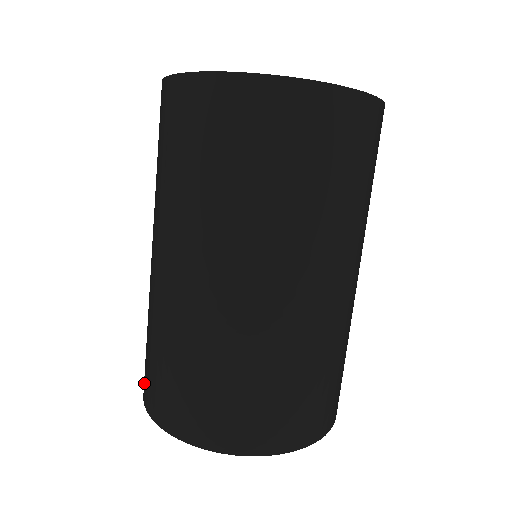
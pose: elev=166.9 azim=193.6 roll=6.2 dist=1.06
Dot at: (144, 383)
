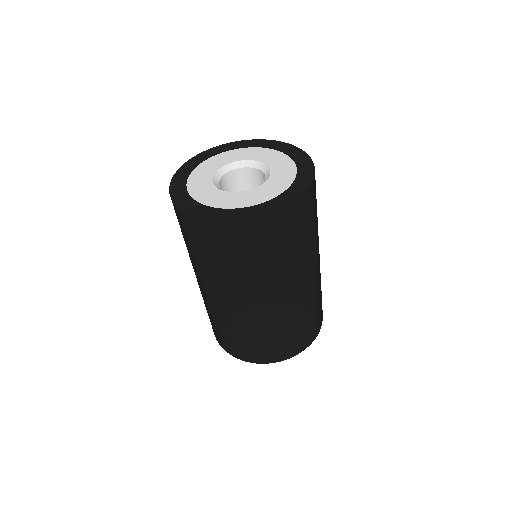
Dot at: (254, 357)
